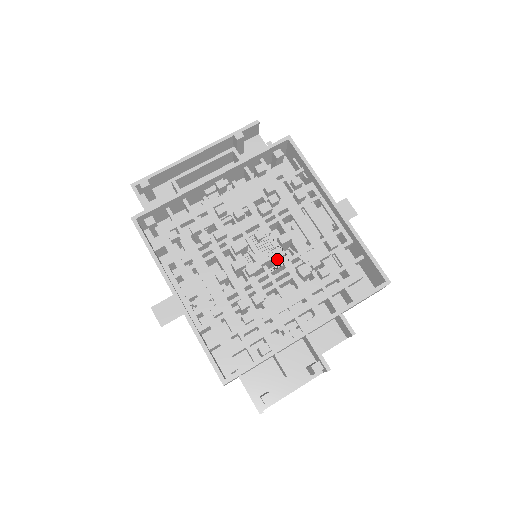
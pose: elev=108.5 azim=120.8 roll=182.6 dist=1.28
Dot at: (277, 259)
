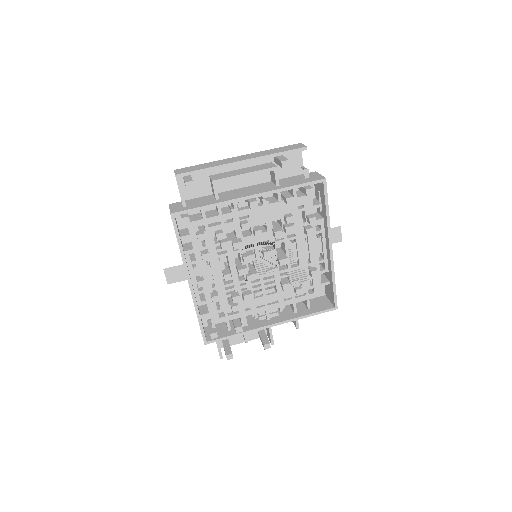
Dot at: (272, 275)
